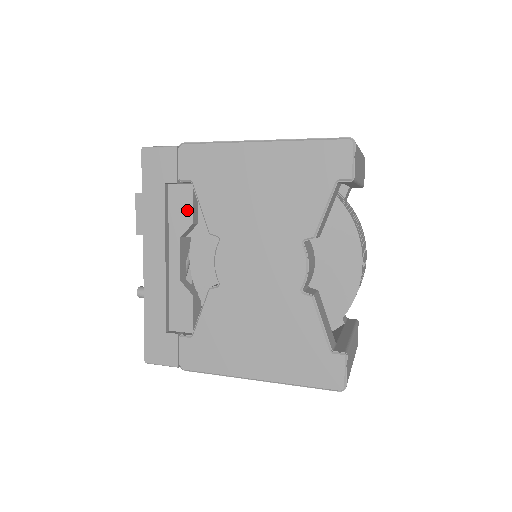
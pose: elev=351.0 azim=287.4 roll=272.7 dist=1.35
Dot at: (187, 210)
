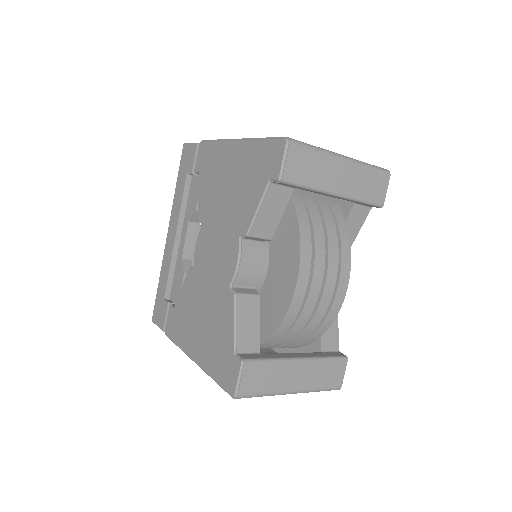
Dot at: (196, 198)
